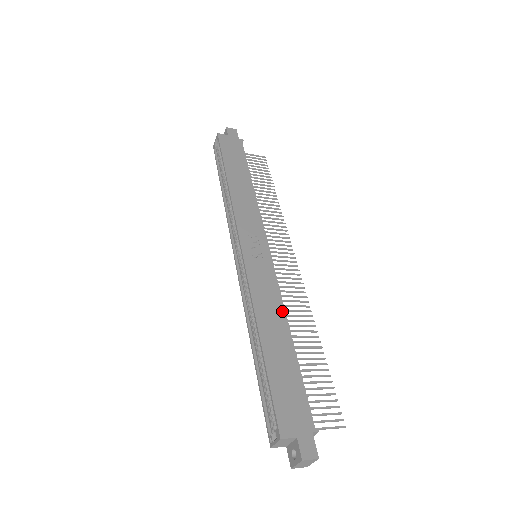
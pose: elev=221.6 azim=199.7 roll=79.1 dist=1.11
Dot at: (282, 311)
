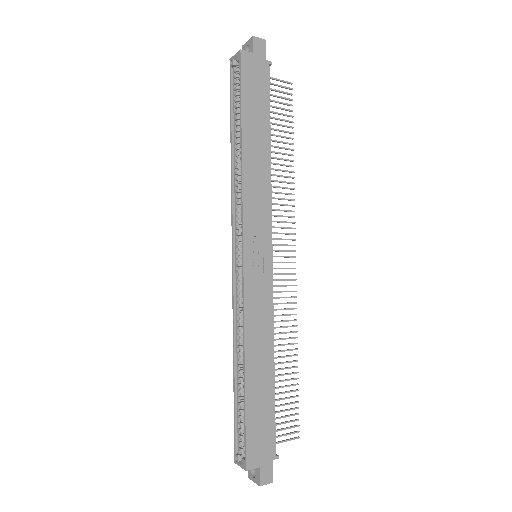
Dot at: (271, 337)
